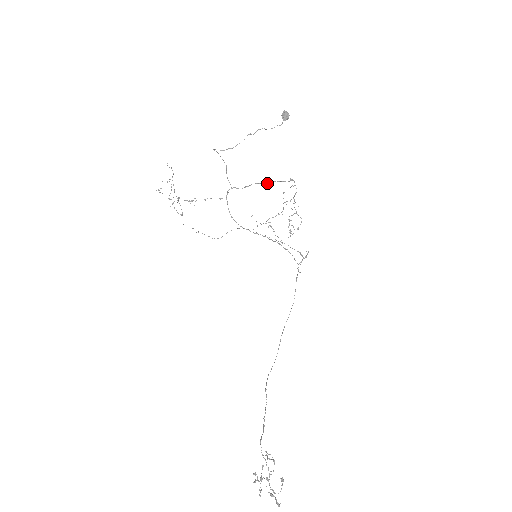
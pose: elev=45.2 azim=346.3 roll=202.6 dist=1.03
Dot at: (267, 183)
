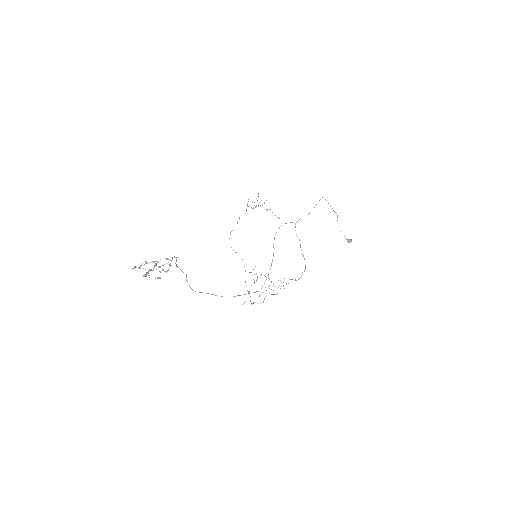
Dot at: occluded
